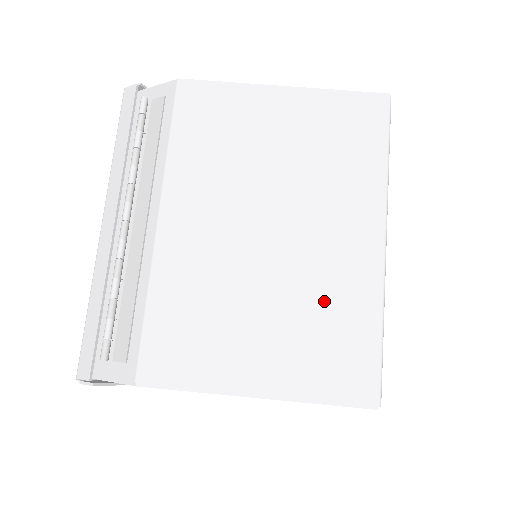
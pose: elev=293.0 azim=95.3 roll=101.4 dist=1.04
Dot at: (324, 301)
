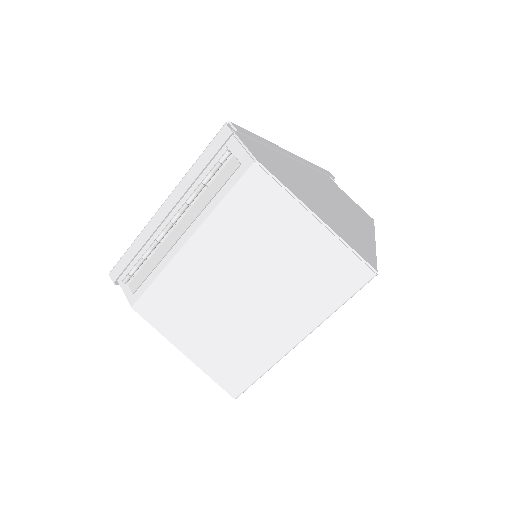
Dot at: (244, 344)
